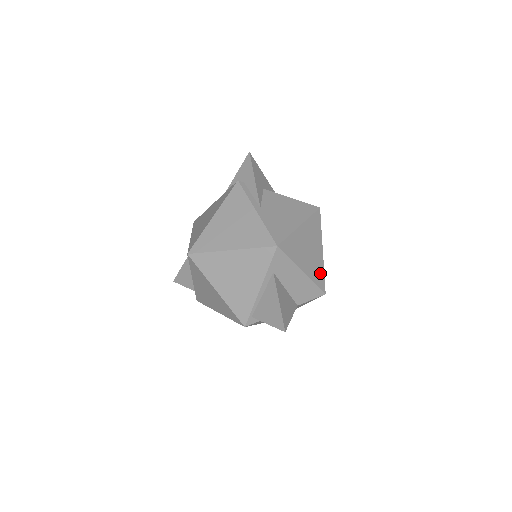
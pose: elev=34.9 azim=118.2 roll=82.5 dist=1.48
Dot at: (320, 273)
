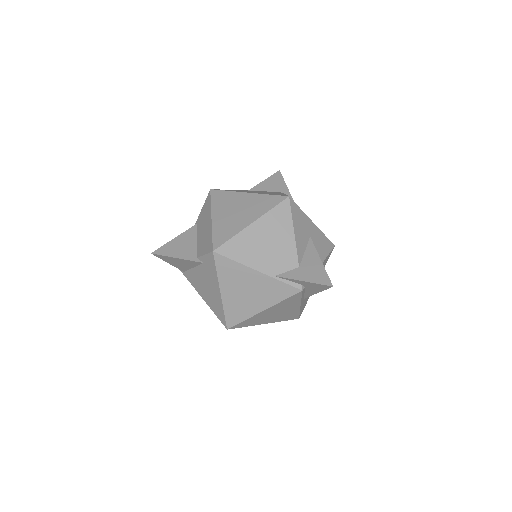
Dot at: occluded
